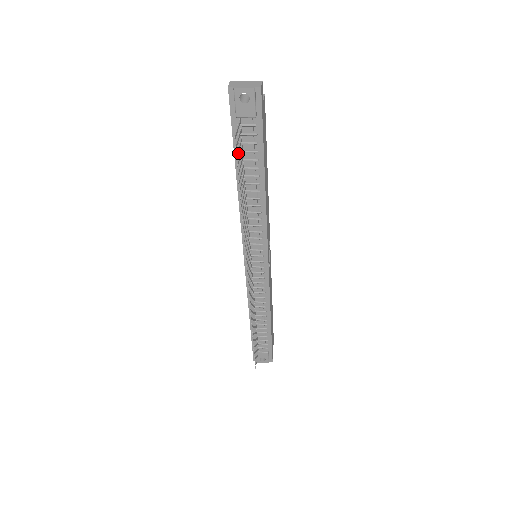
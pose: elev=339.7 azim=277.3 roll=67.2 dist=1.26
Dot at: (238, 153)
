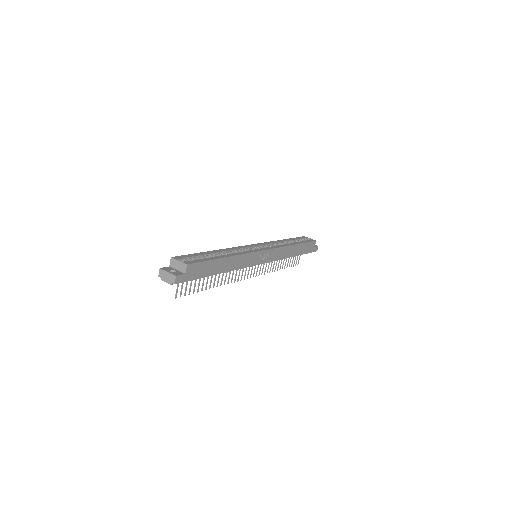
Dot at: occluded
